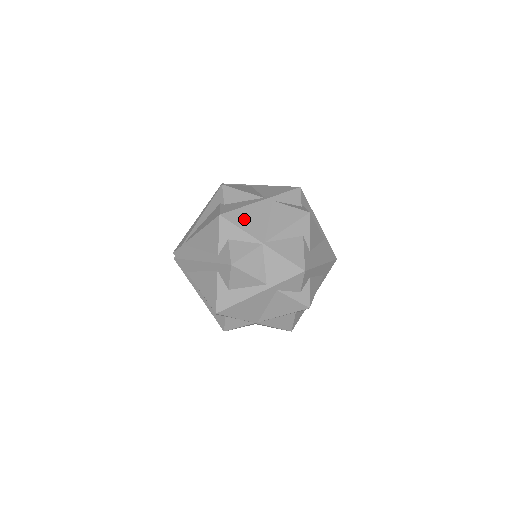
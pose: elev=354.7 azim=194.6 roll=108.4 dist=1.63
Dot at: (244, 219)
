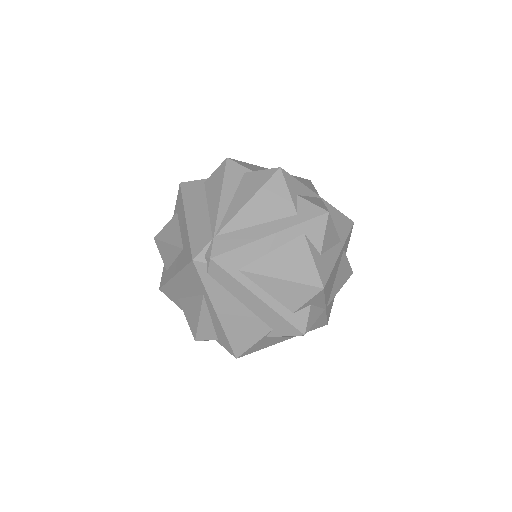
Dot at: occluded
